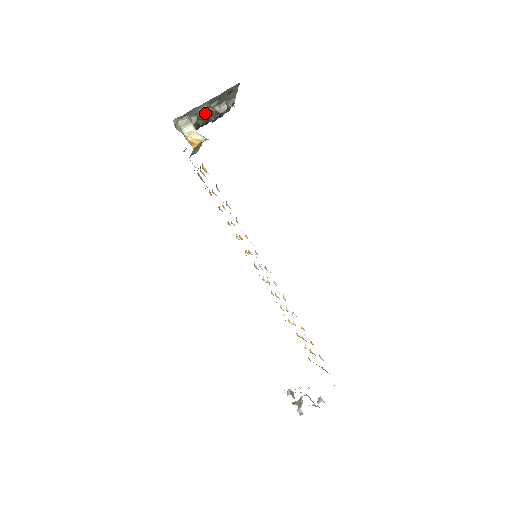
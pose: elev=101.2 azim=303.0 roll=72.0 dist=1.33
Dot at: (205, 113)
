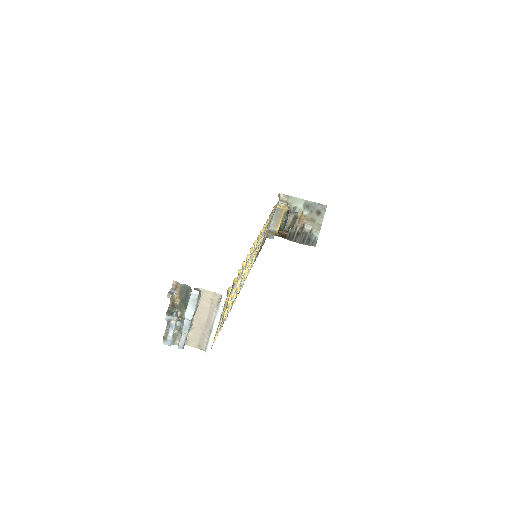
Dot at: (298, 210)
